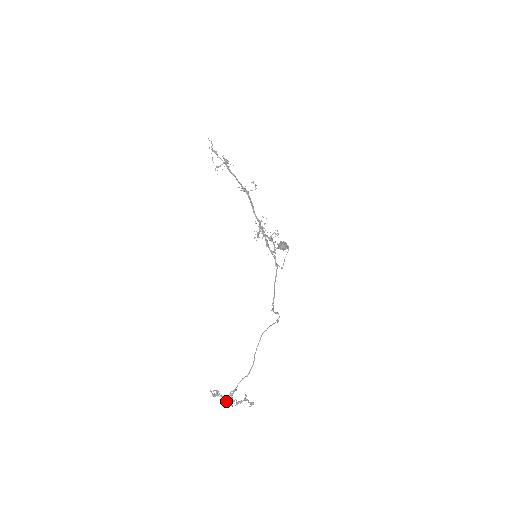
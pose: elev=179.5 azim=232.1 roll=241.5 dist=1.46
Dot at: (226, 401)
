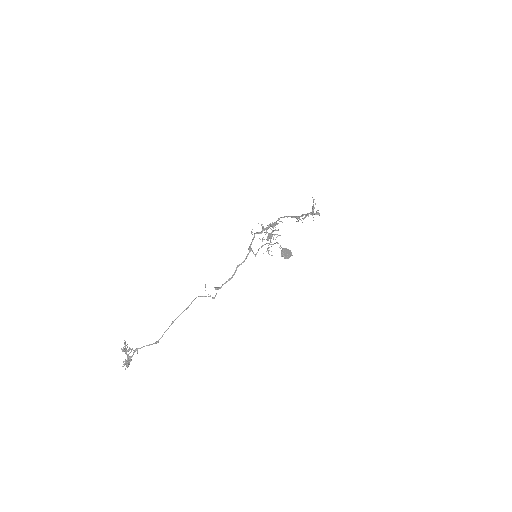
Dot at: occluded
